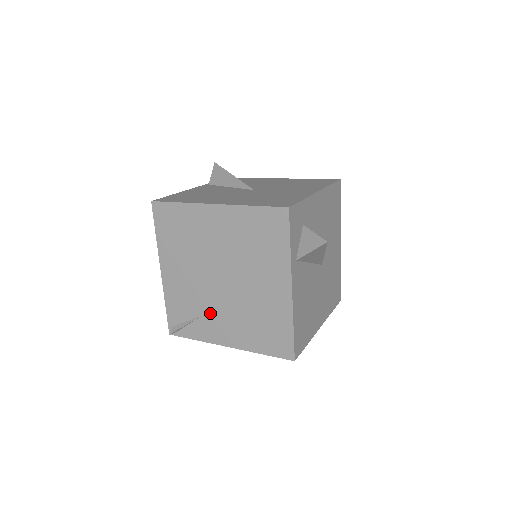
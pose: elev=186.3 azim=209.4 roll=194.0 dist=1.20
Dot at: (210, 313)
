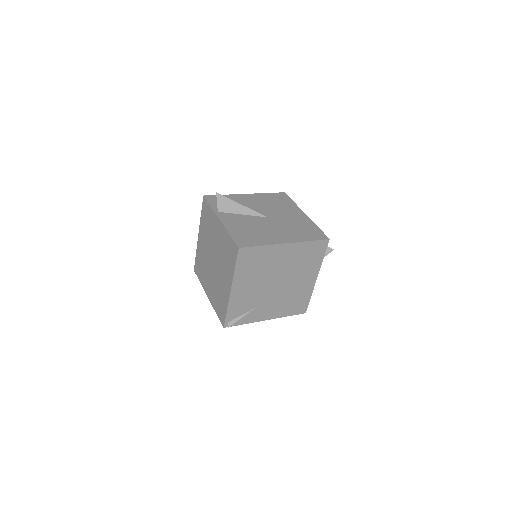
Dot at: (261, 305)
